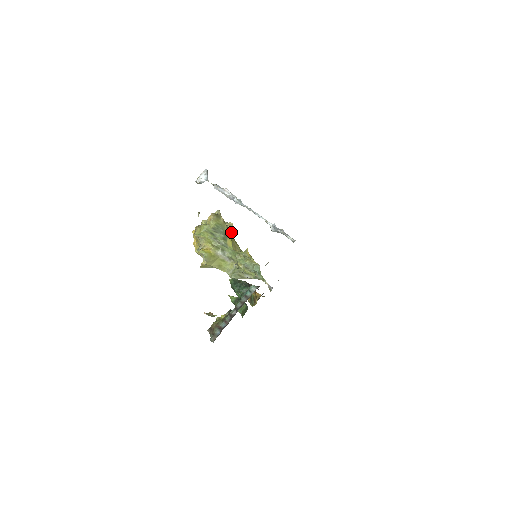
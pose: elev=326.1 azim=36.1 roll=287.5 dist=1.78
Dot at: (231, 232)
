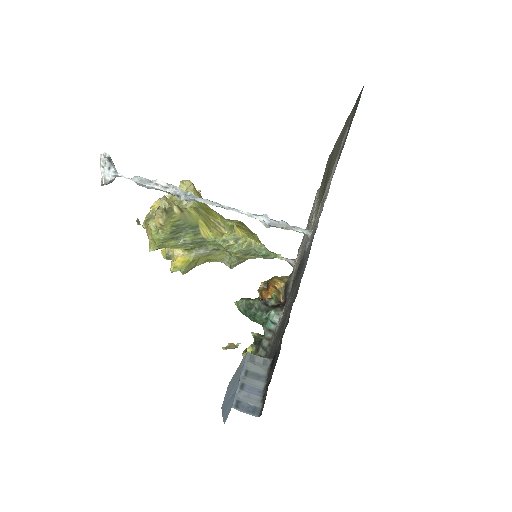
Dot at: (197, 202)
